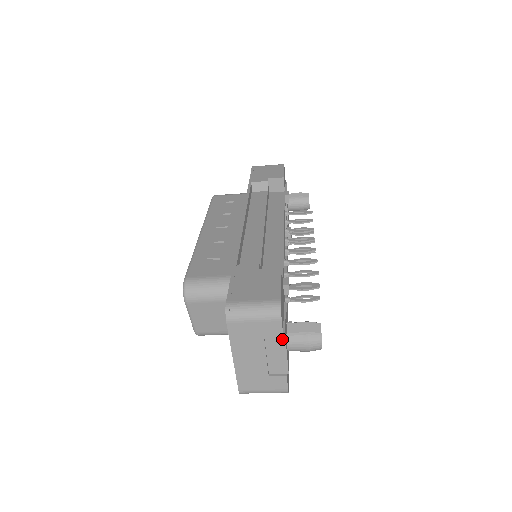
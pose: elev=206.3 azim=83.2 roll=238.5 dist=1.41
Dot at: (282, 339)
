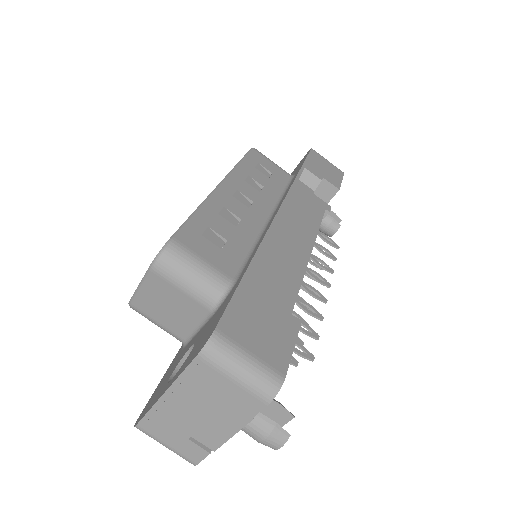
Dot at: (245, 419)
